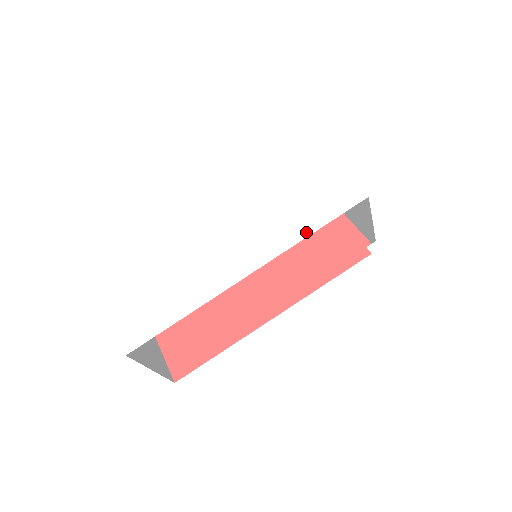
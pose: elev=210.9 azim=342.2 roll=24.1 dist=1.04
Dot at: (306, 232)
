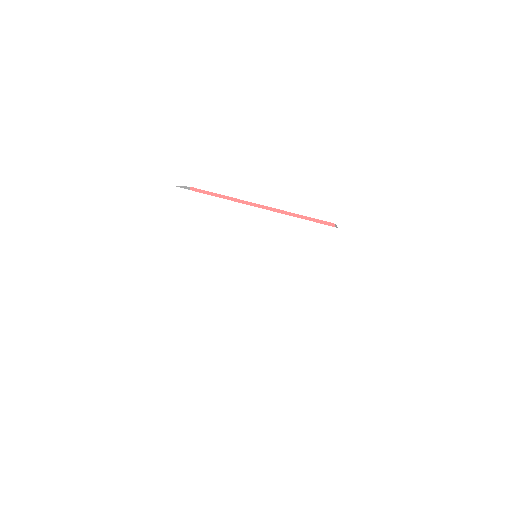
Dot at: (277, 292)
